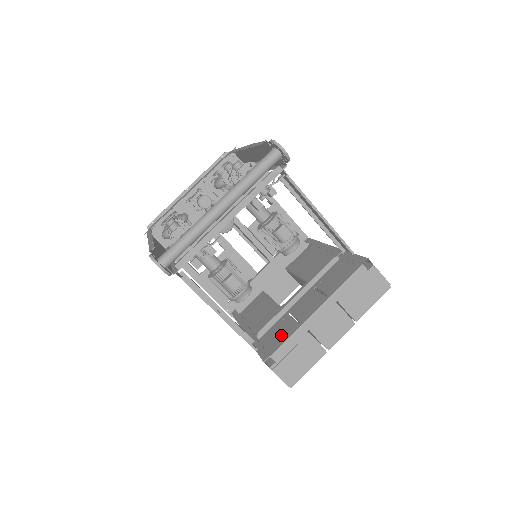
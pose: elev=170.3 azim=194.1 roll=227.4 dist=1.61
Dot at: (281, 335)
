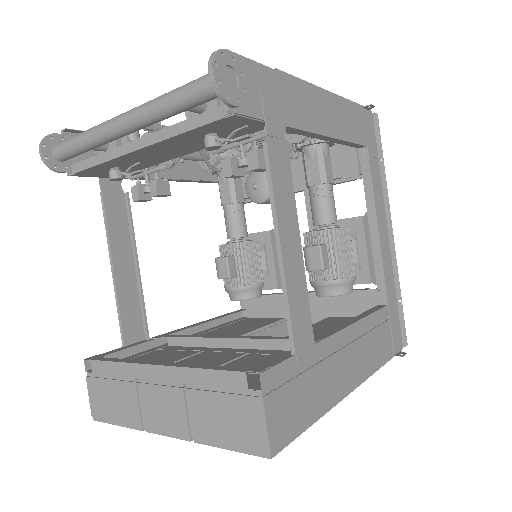
Dot at: (154, 359)
